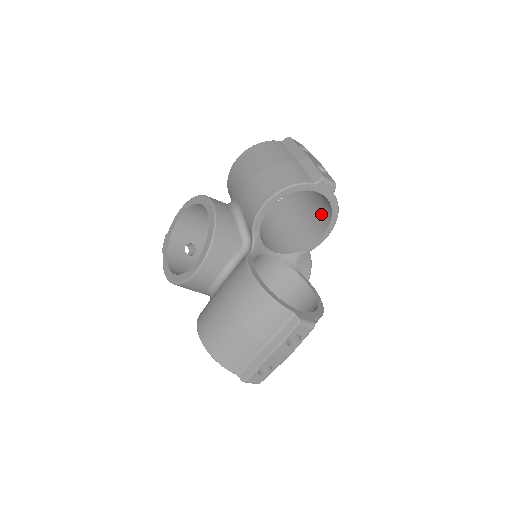
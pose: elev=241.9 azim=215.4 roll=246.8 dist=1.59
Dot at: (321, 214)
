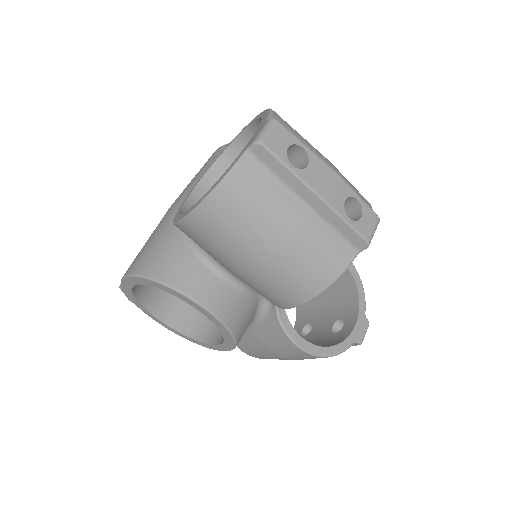
Dot at: occluded
